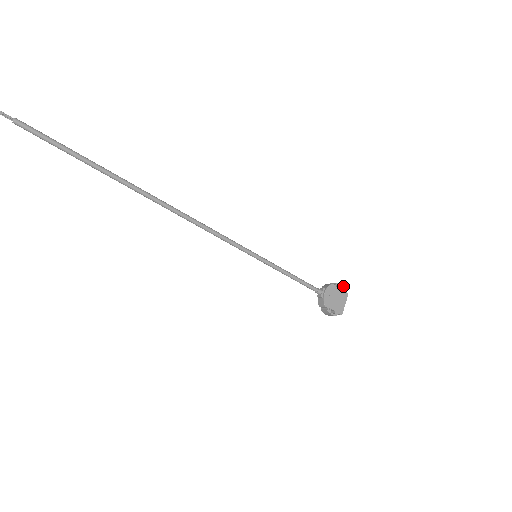
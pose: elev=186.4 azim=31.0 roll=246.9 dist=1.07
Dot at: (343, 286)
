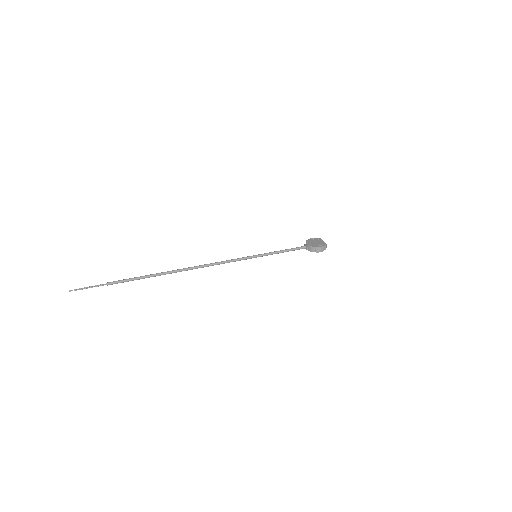
Dot at: (314, 238)
